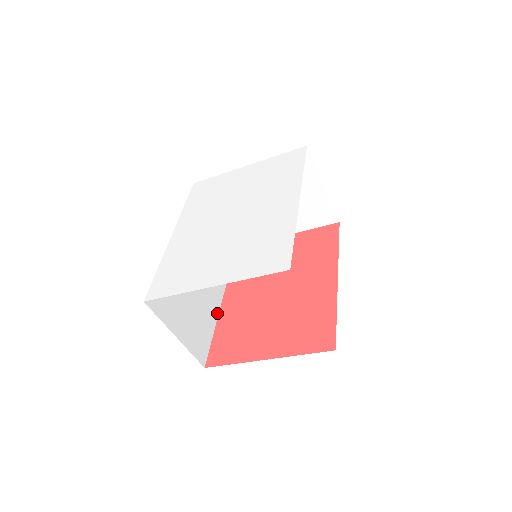
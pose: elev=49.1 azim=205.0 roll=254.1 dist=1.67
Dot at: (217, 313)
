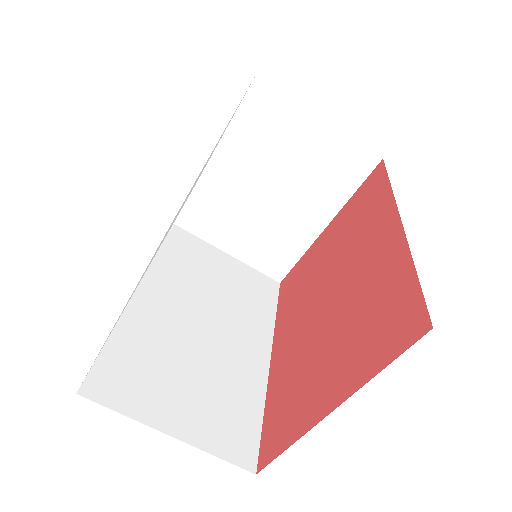
Dot at: (264, 377)
